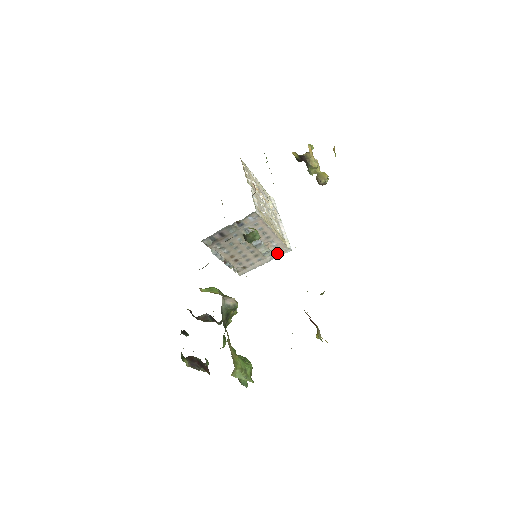
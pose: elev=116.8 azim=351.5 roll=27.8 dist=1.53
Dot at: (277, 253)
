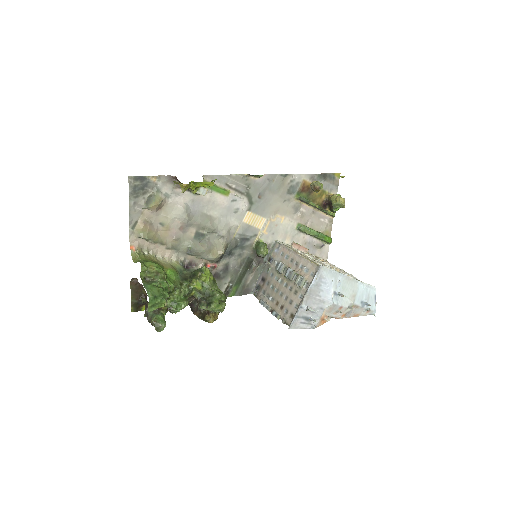
Dot at: (312, 279)
